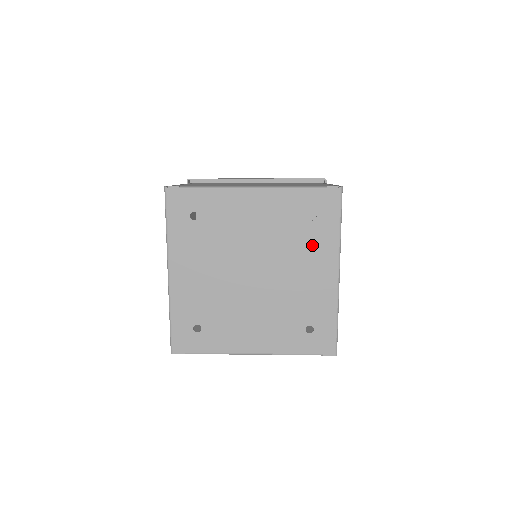
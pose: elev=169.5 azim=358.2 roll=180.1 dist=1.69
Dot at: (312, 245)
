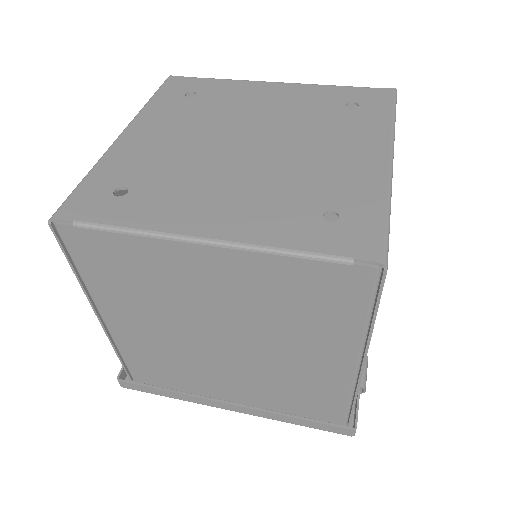
Dot at: (349, 127)
